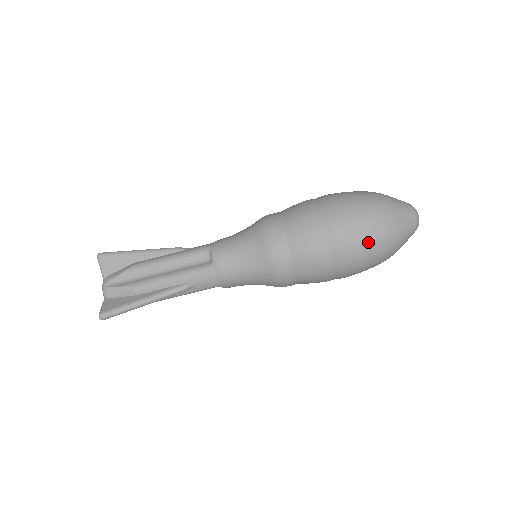
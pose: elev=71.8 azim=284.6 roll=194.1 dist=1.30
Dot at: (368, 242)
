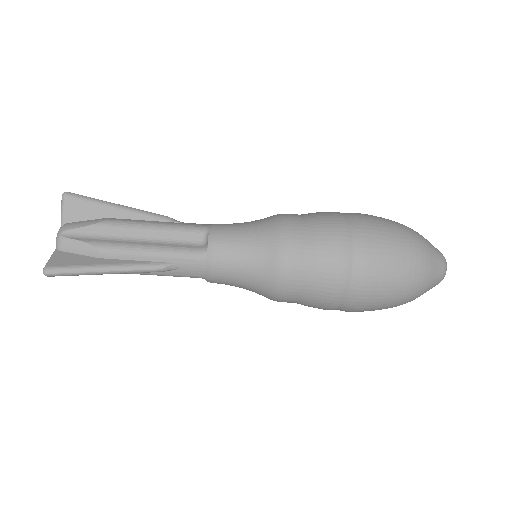
Dot at: (394, 281)
